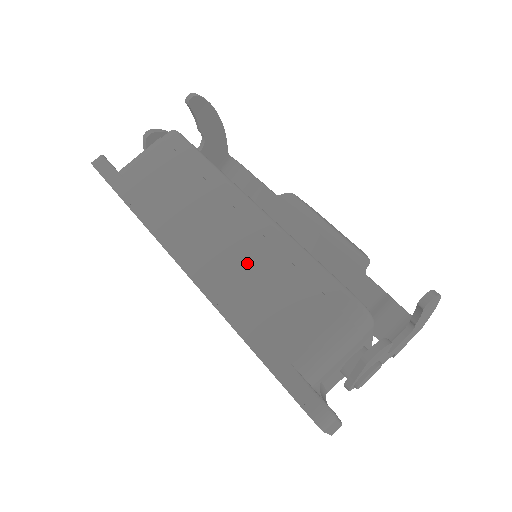
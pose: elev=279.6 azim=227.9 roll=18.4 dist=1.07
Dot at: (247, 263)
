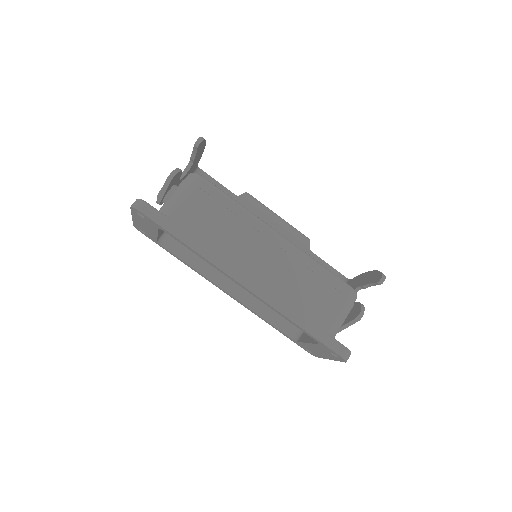
Dot at: (286, 276)
